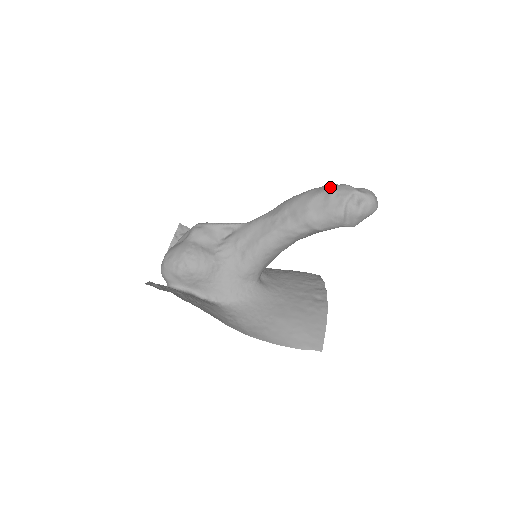
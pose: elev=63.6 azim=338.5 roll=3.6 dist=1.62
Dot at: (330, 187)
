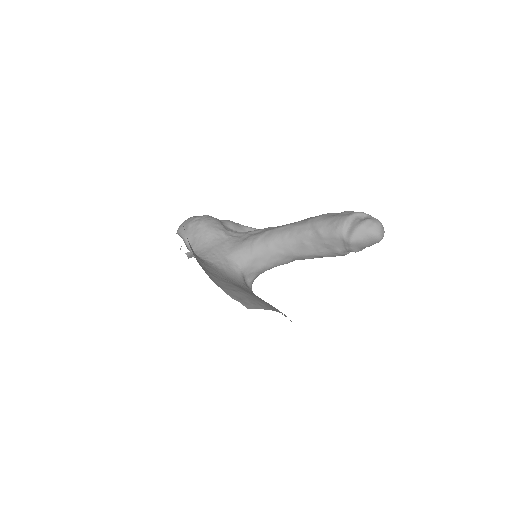
Dot at: occluded
